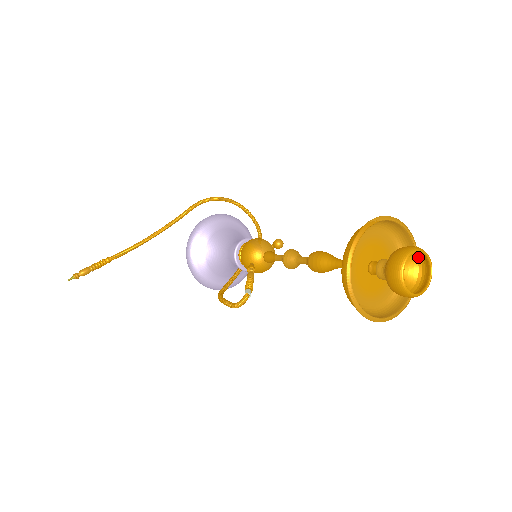
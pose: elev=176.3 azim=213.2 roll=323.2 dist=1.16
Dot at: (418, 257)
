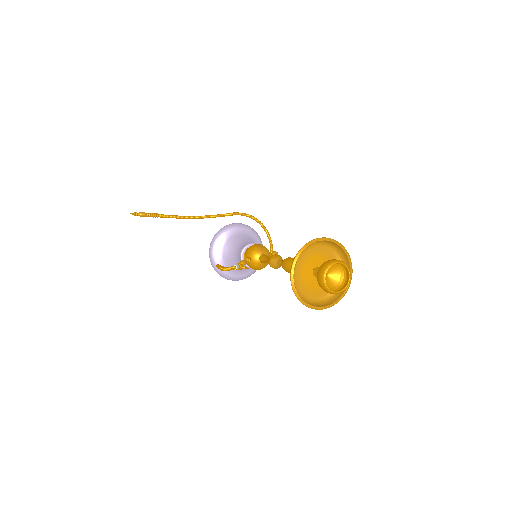
Dot at: (345, 273)
